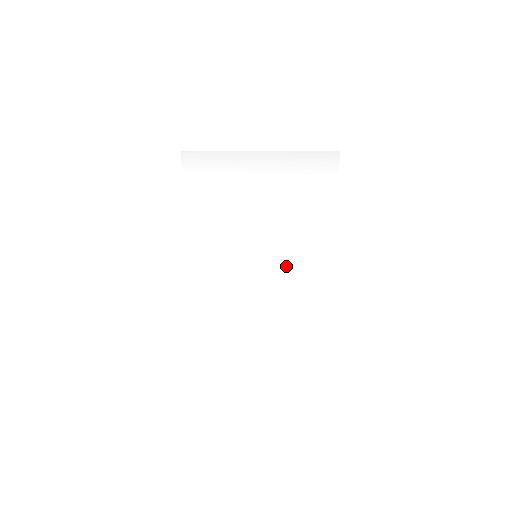
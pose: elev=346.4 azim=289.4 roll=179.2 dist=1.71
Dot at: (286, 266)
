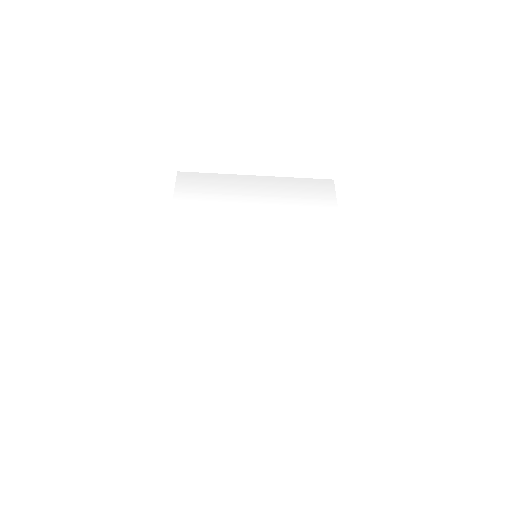
Dot at: (292, 265)
